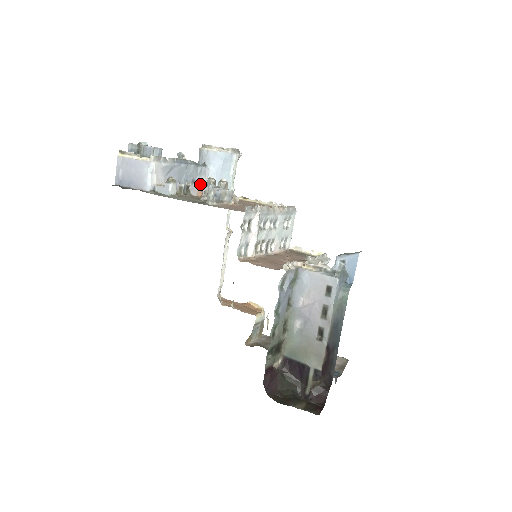
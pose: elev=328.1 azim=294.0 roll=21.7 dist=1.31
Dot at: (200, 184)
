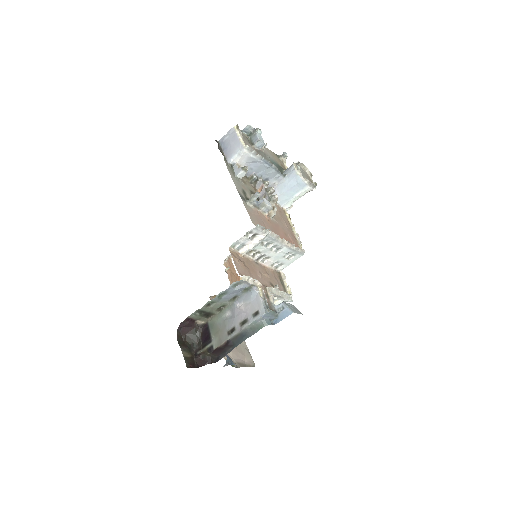
Dot at: (264, 185)
